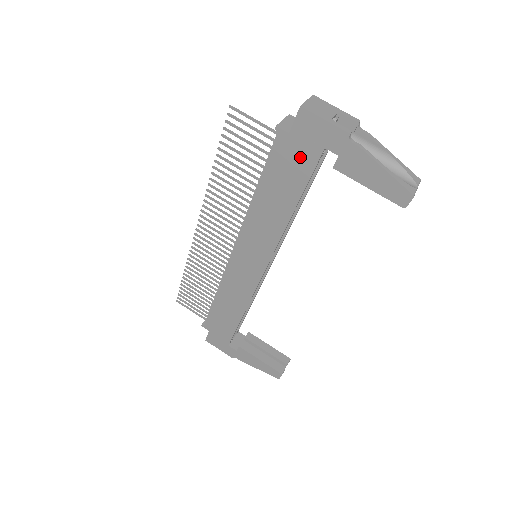
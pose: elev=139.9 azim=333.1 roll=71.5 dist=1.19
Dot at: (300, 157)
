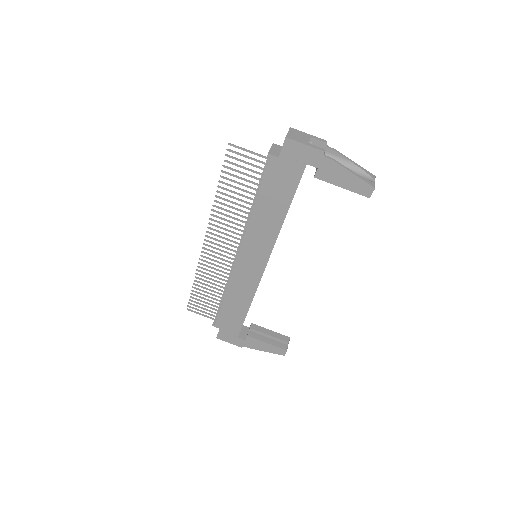
Dot at: (288, 173)
